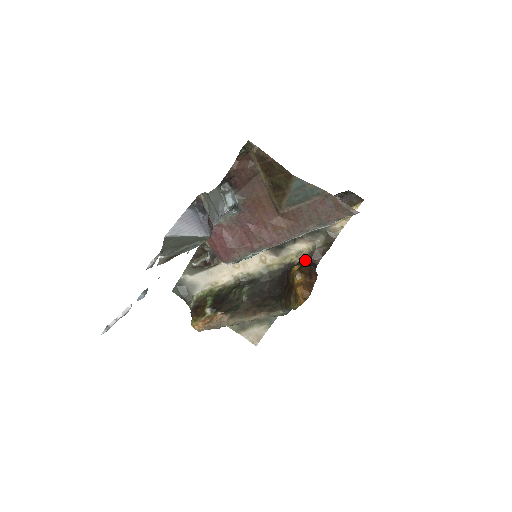
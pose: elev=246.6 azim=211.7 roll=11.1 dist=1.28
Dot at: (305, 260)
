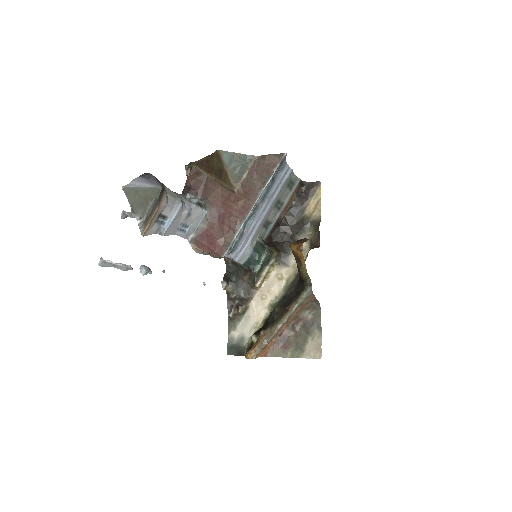
Dot at: occluded
